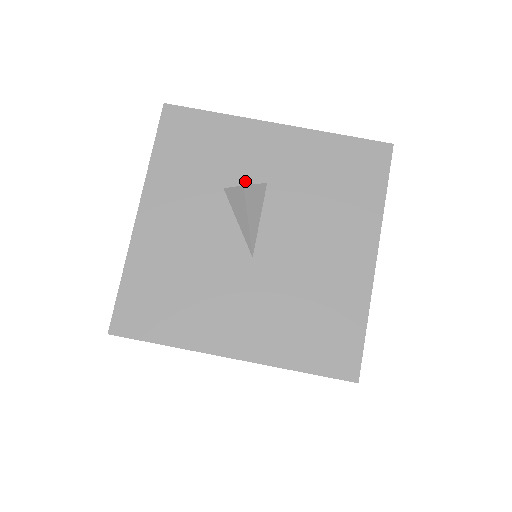
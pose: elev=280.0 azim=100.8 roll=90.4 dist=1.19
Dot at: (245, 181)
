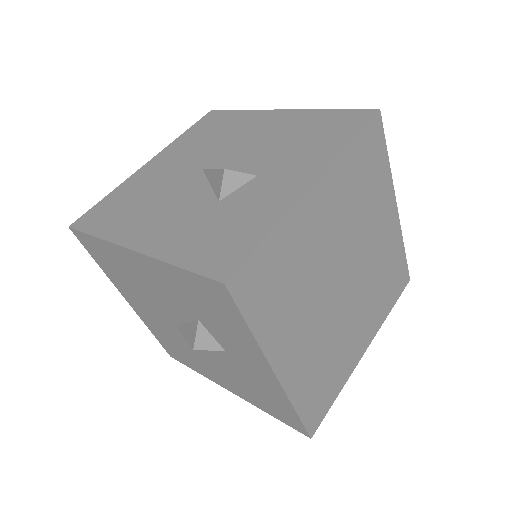
Dot at: (215, 337)
